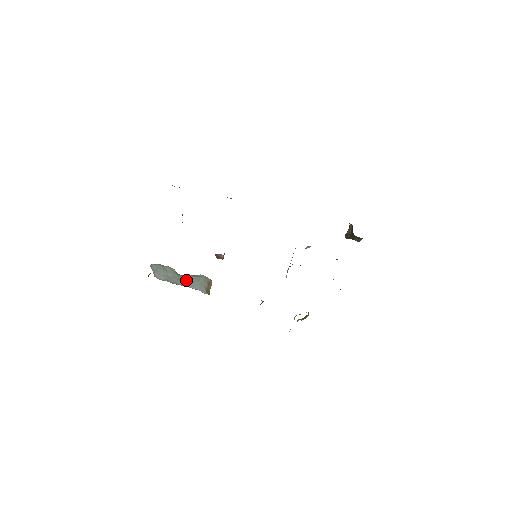
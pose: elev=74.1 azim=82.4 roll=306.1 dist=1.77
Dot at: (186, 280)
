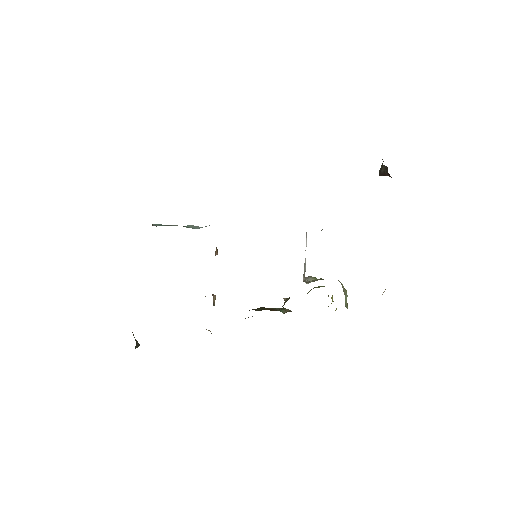
Dot at: occluded
